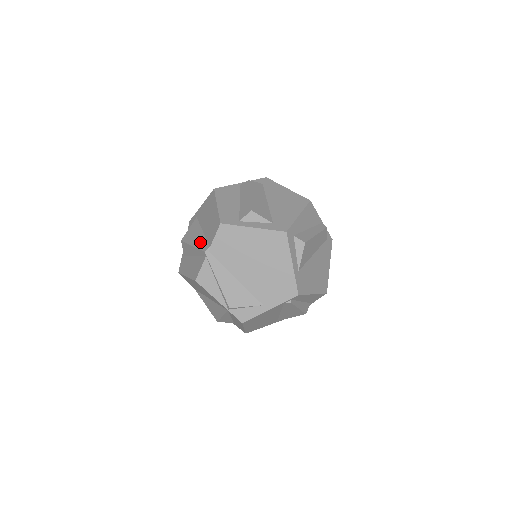
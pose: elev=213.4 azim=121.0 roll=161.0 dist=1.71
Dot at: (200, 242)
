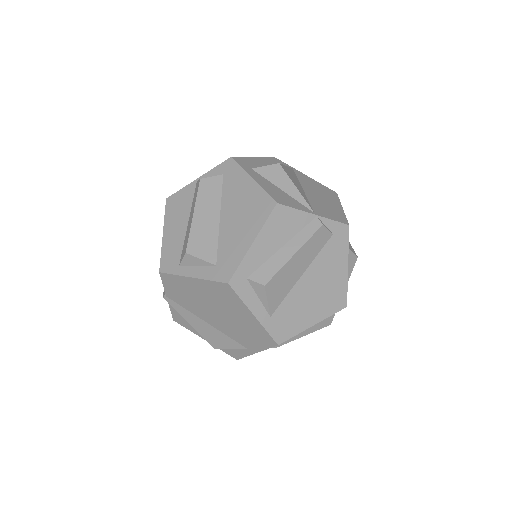
Dot at: occluded
